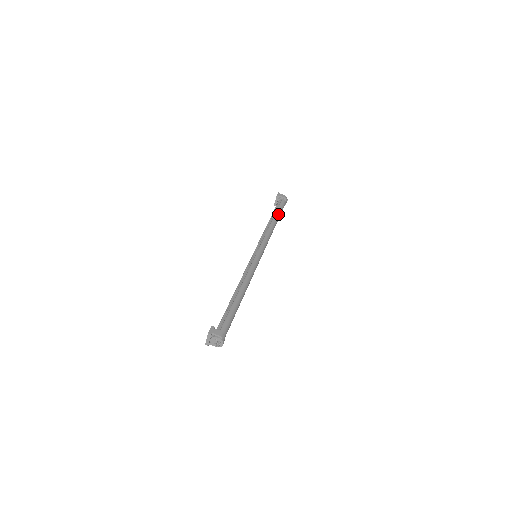
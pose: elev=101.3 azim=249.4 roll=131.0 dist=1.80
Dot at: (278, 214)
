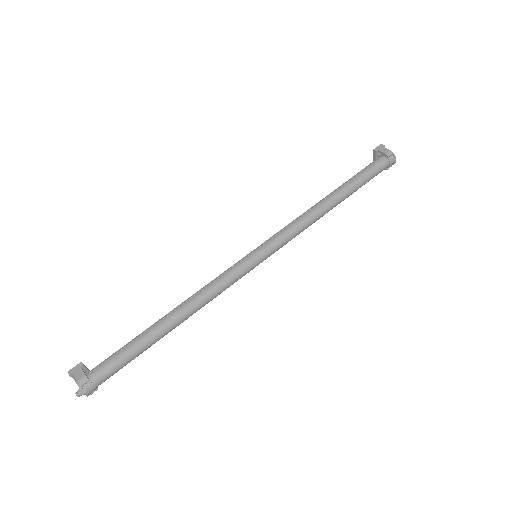
Dot at: (352, 184)
